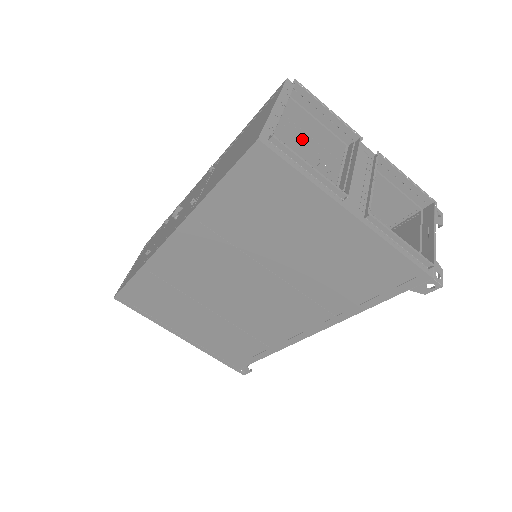
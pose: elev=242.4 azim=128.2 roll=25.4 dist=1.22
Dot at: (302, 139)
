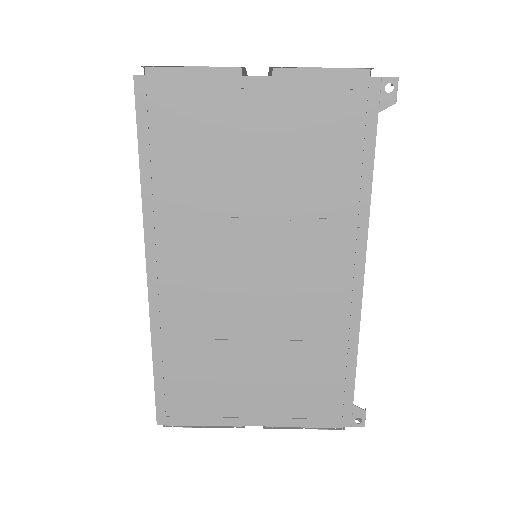
Dot at: occluded
